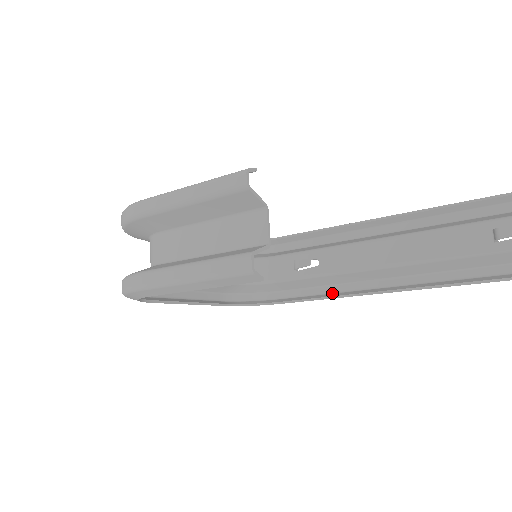
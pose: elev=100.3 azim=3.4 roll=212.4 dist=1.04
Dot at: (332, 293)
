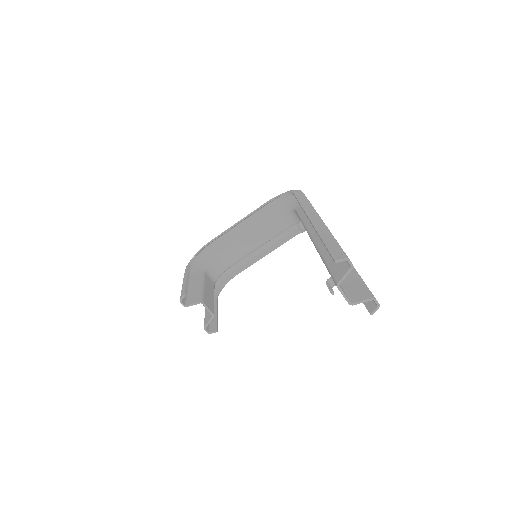
Dot at: occluded
